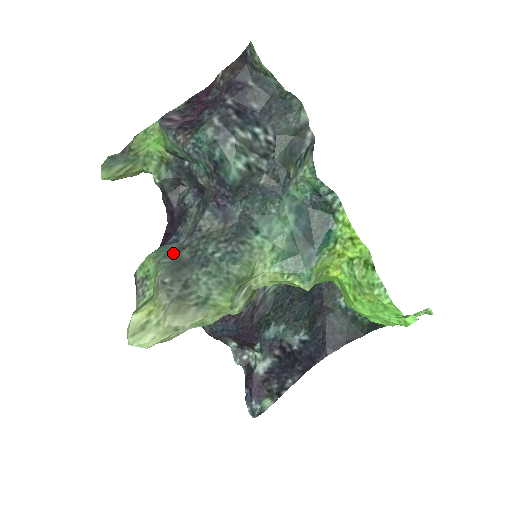
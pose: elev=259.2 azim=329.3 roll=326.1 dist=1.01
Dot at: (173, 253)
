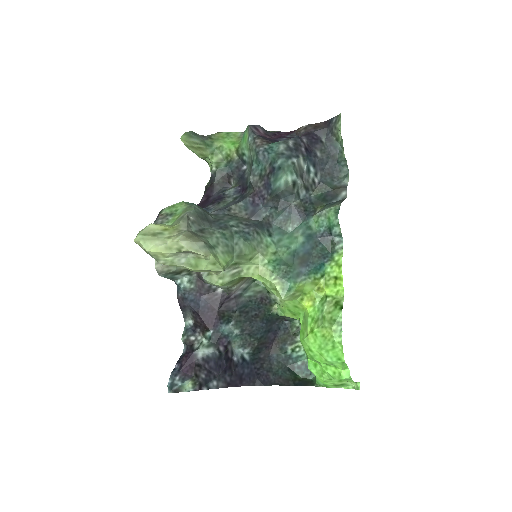
Dot at: occluded
